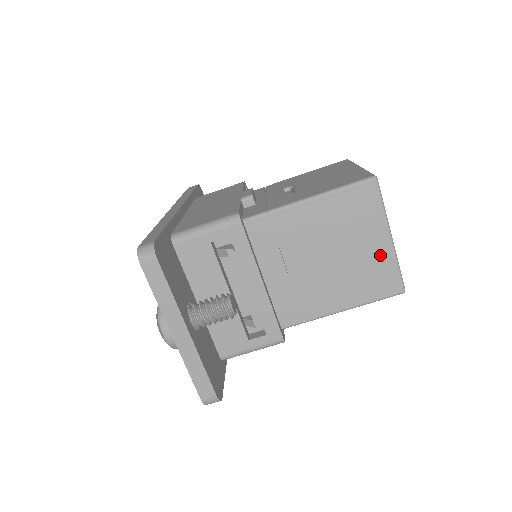
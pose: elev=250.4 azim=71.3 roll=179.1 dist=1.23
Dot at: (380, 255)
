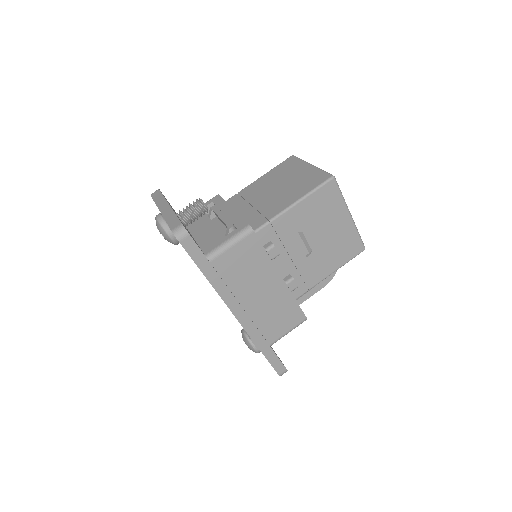
Dot at: (308, 172)
